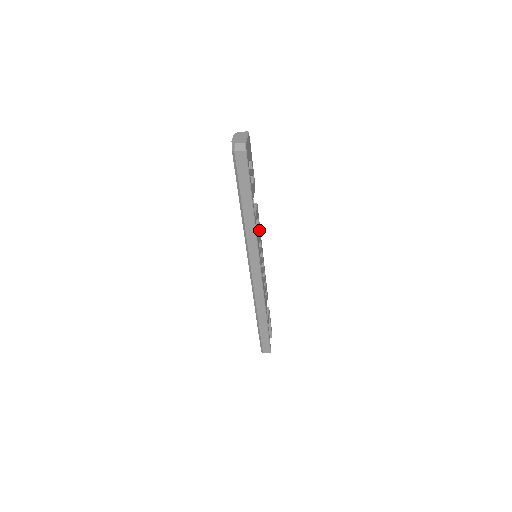
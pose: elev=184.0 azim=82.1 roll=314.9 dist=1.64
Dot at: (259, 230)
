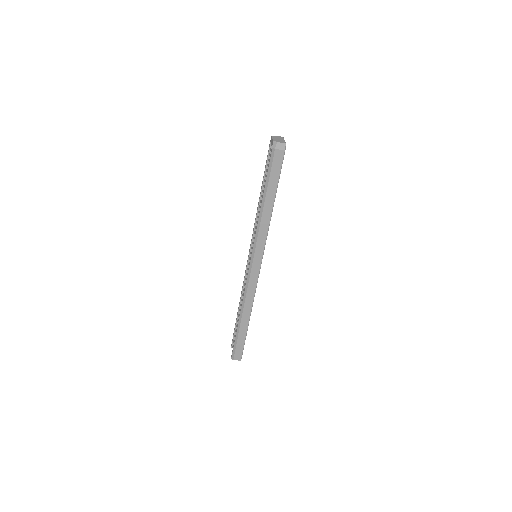
Dot at: occluded
